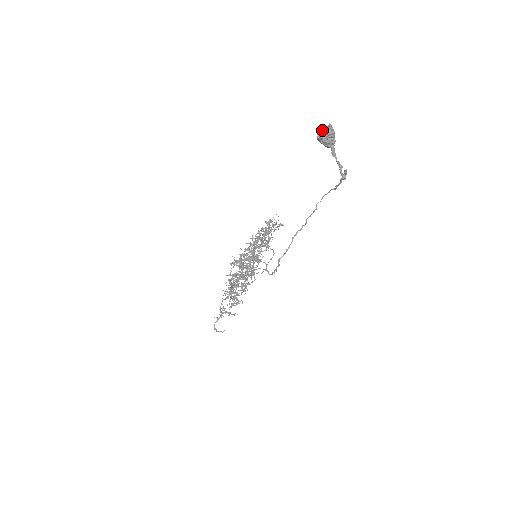
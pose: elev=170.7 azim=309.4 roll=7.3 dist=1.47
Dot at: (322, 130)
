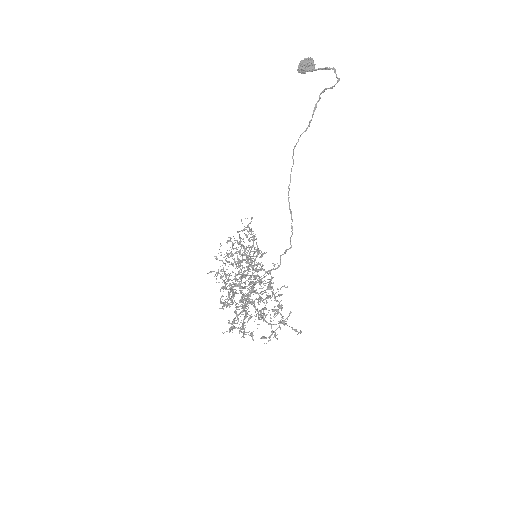
Dot at: (302, 62)
